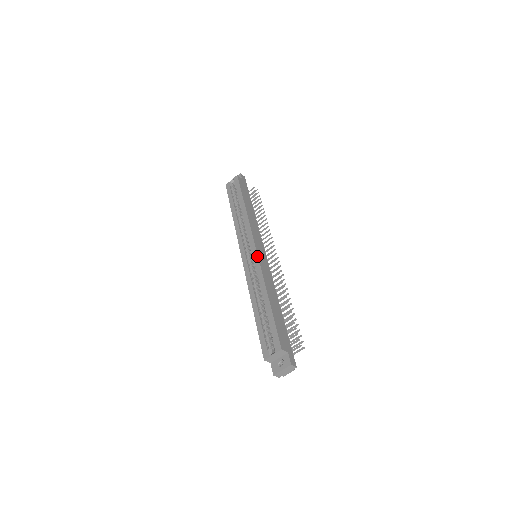
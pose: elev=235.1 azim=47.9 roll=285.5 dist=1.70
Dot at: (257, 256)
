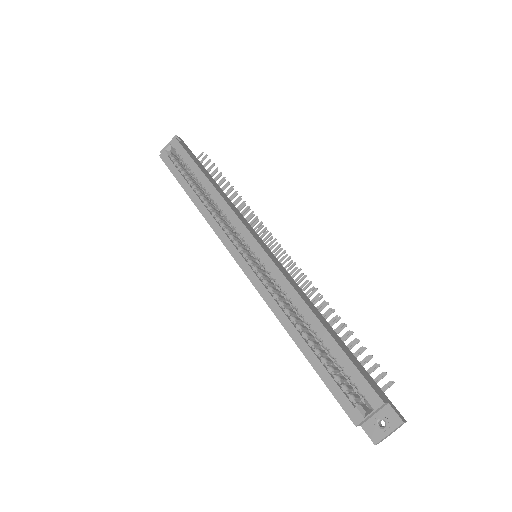
Dot at: (268, 257)
